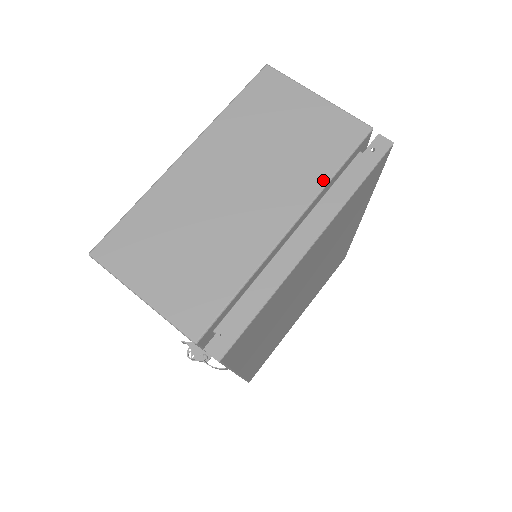
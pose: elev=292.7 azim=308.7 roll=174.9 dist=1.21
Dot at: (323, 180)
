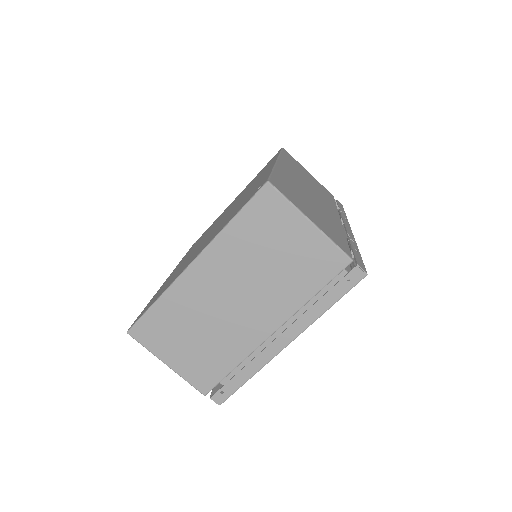
Dot at: (303, 301)
